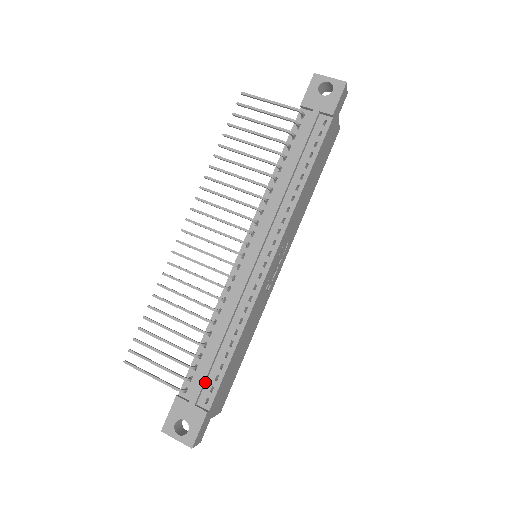
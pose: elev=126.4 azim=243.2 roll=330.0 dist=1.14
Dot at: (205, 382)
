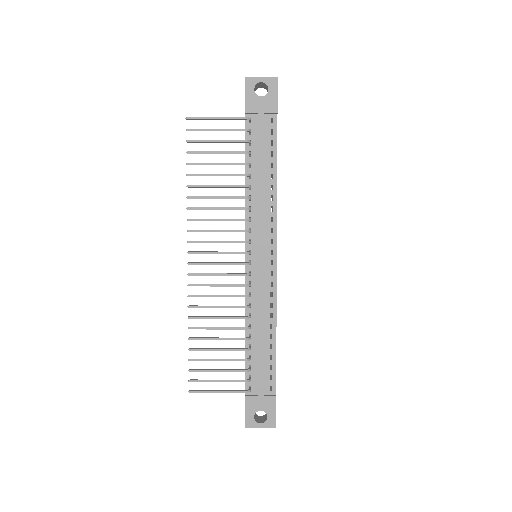
Dot at: (263, 375)
